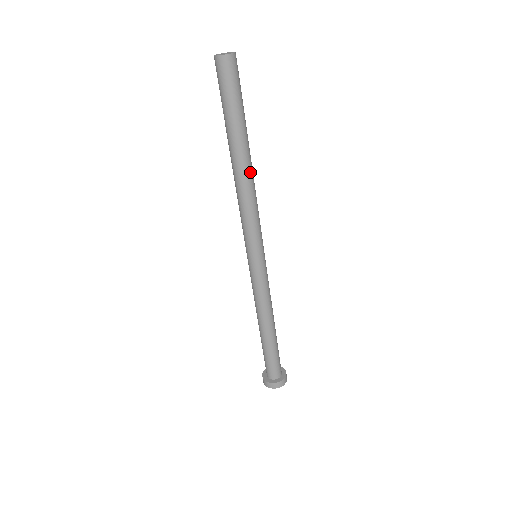
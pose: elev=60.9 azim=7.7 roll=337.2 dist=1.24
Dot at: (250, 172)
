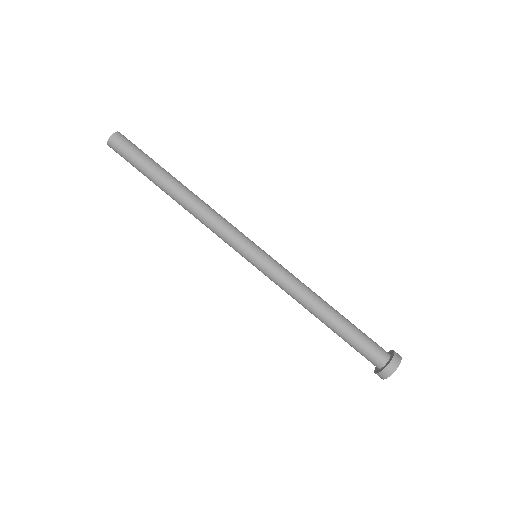
Dot at: (188, 196)
